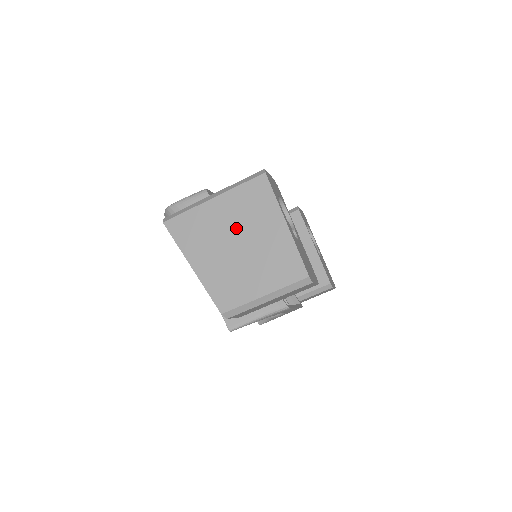
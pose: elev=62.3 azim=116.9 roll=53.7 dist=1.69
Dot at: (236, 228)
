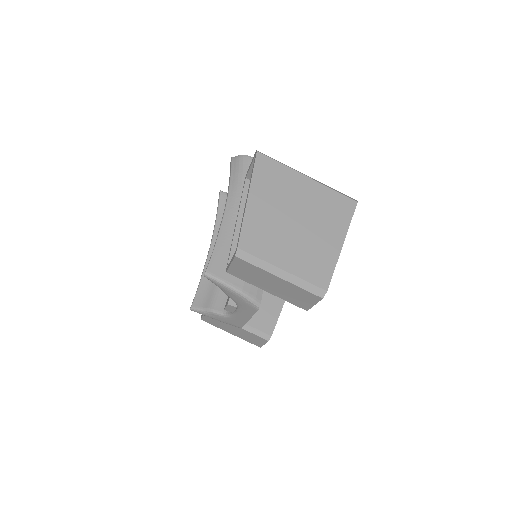
Dot at: (306, 210)
